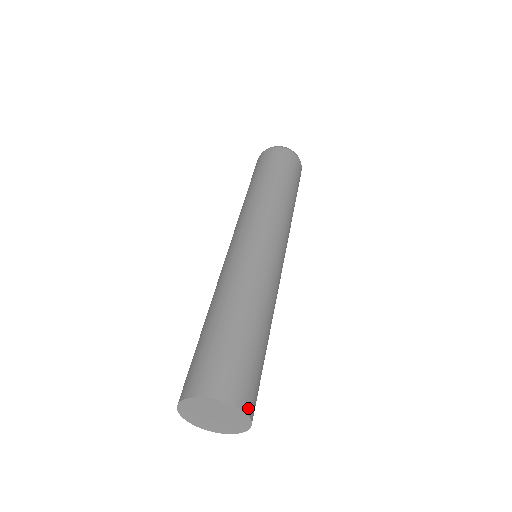
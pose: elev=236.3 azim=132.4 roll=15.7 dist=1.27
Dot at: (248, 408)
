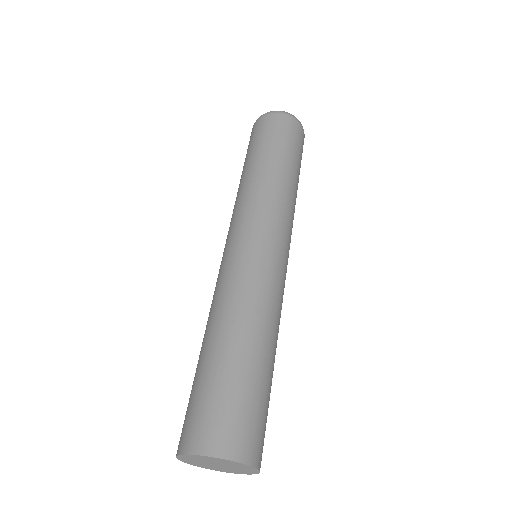
Dot at: occluded
